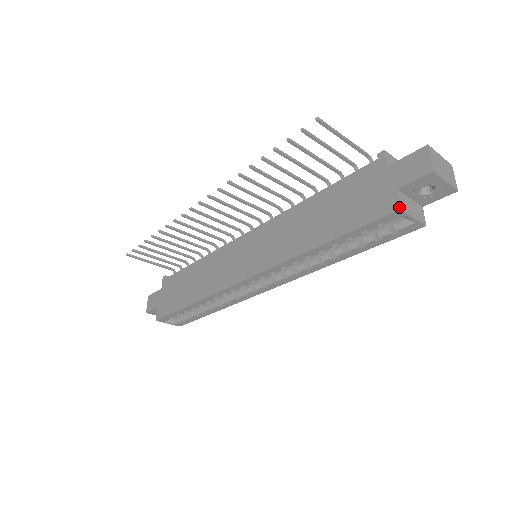
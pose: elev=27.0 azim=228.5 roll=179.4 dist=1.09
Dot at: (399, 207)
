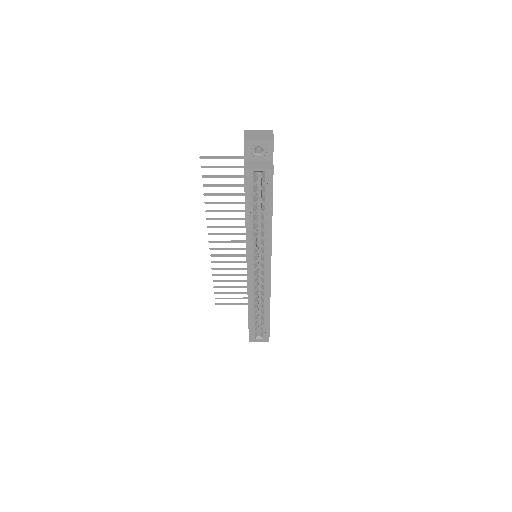
Dot at: (244, 168)
